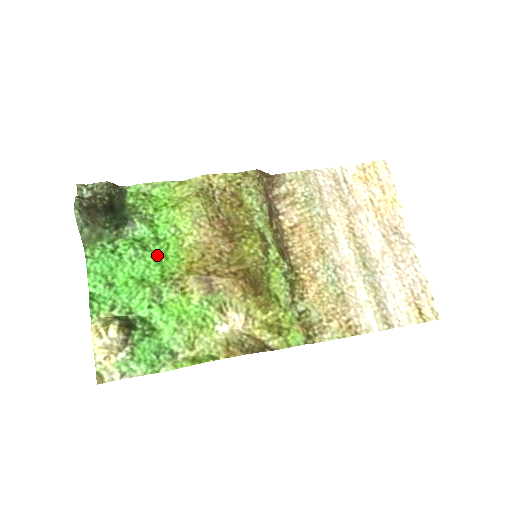
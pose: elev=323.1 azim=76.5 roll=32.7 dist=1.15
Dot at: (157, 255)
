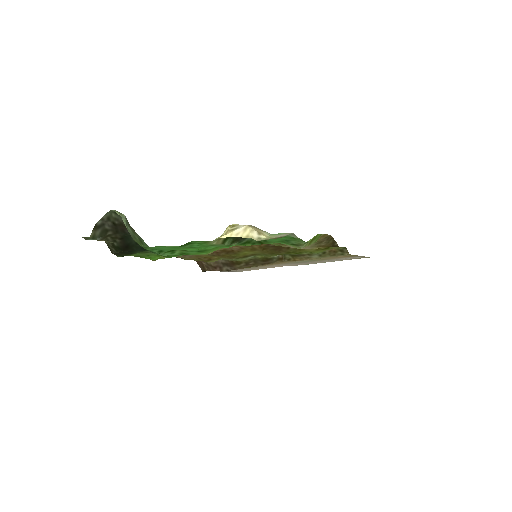
Dot at: (197, 251)
